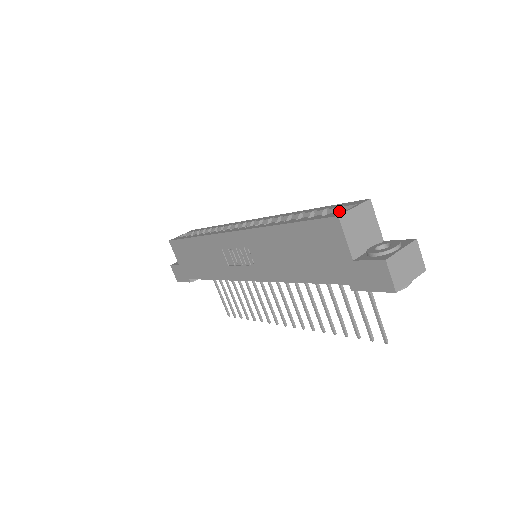
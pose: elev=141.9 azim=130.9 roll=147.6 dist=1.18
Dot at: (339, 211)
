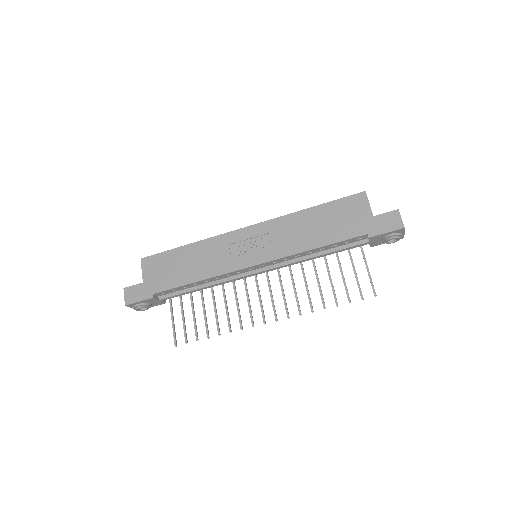
Dot at: occluded
